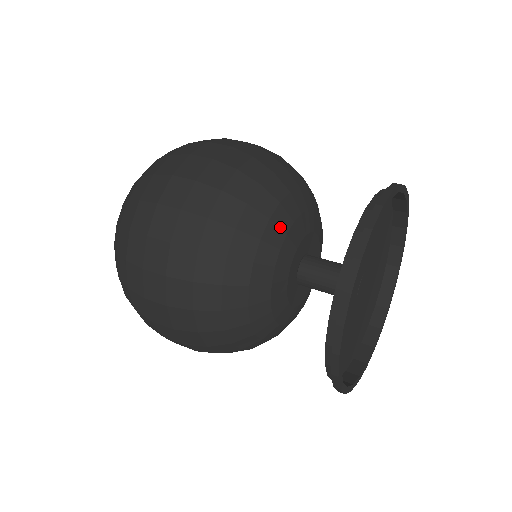
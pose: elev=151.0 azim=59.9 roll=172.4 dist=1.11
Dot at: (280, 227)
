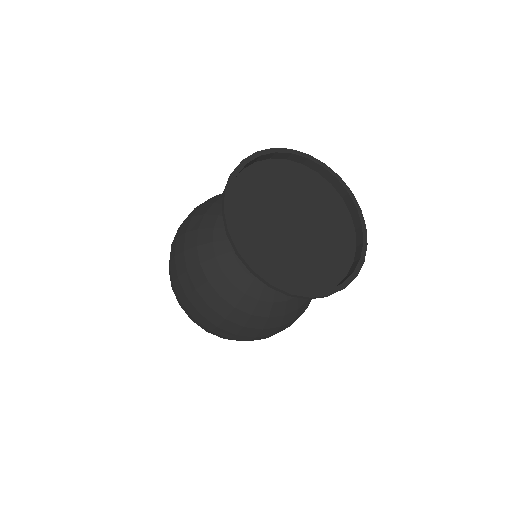
Dot at: occluded
